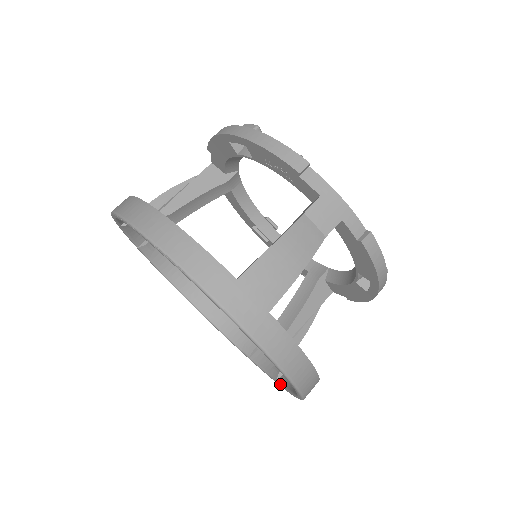
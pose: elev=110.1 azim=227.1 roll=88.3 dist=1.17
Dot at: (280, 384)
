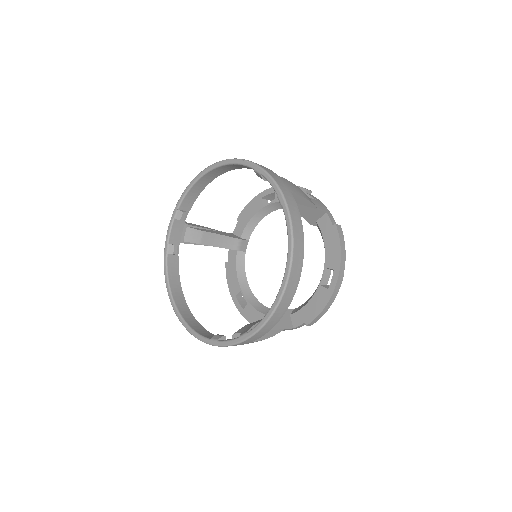
Dot at: (251, 329)
